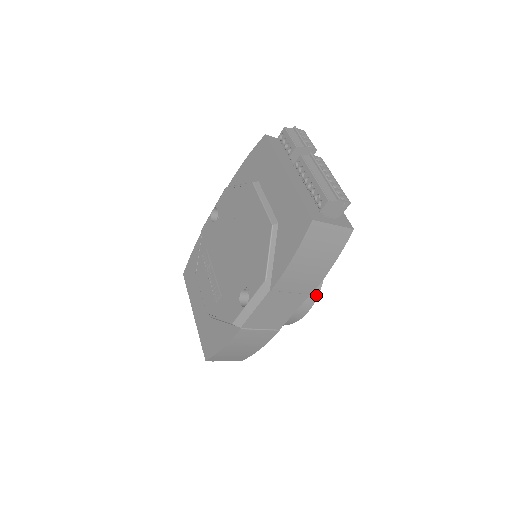
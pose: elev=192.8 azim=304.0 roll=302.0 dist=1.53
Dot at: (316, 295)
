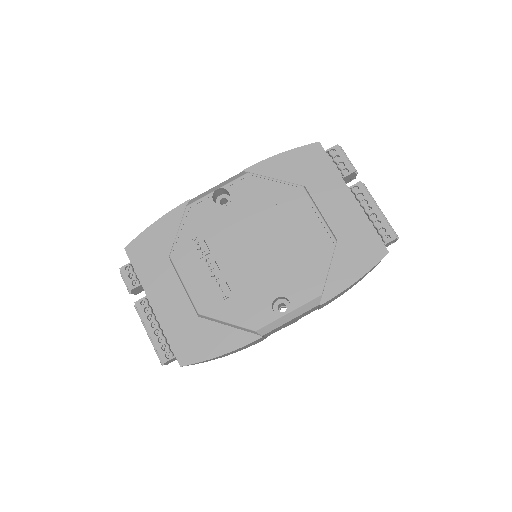
Dot at: occluded
